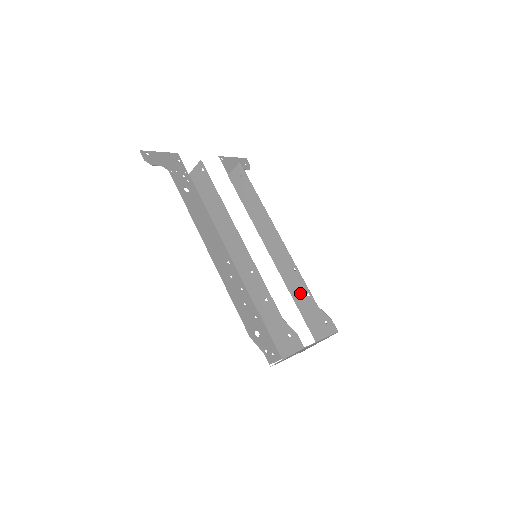
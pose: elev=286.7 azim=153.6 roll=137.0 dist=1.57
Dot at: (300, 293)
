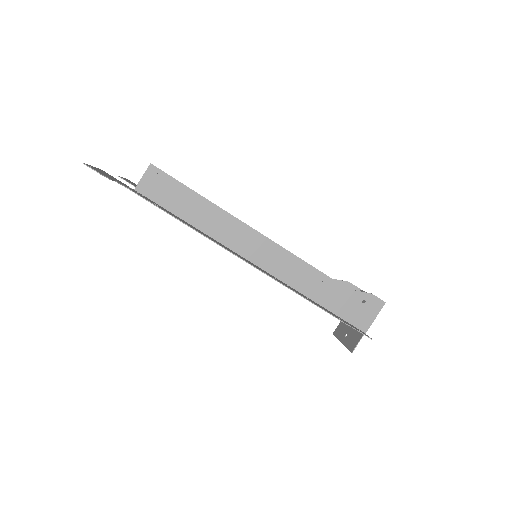
Dot at: occluded
